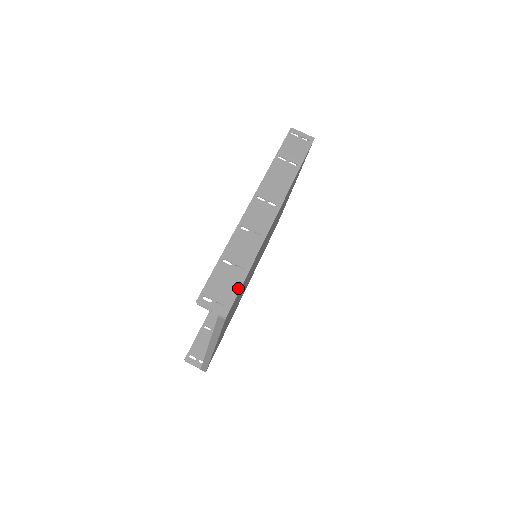
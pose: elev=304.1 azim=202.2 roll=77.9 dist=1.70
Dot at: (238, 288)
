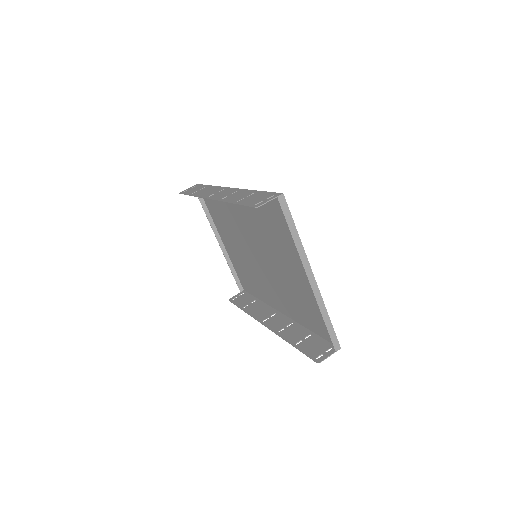
Dot at: (265, 193)
